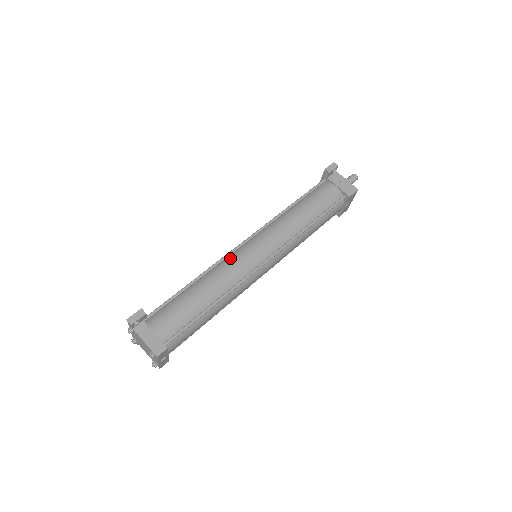
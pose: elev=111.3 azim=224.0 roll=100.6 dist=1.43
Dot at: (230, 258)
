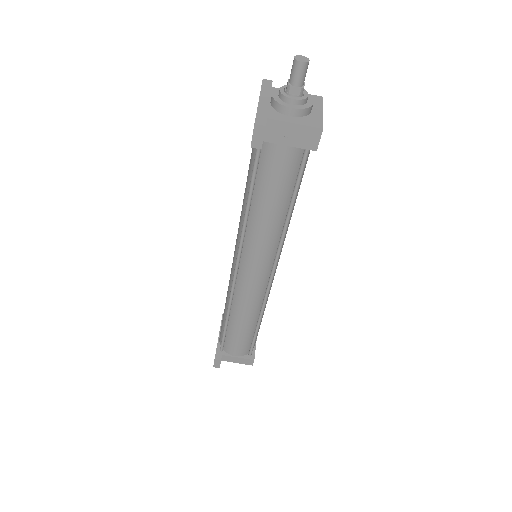
Dot at: (237, 290)
